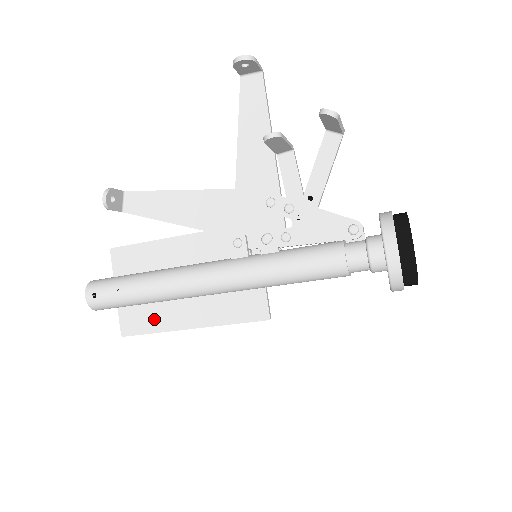
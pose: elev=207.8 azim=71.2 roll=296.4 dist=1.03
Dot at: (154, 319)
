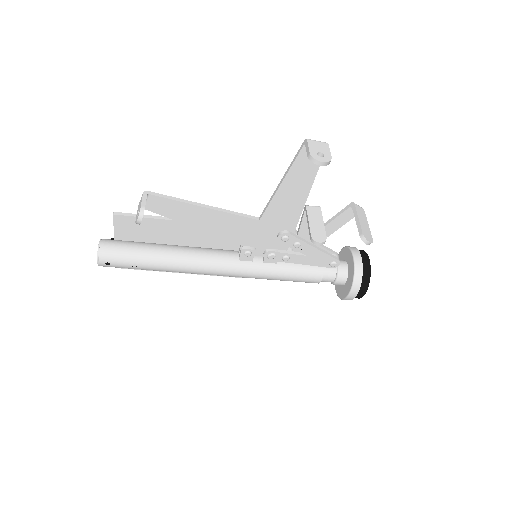
Dot at: occluded
